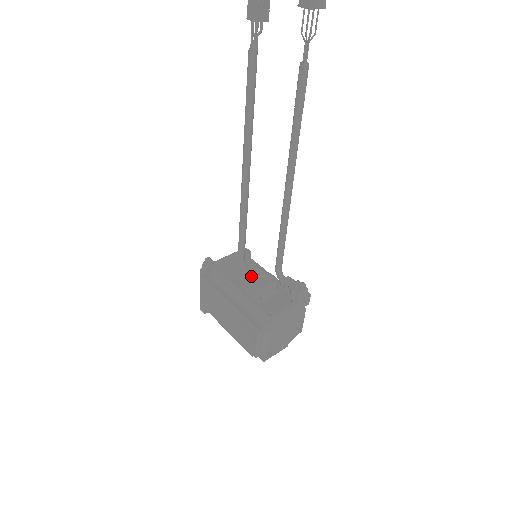
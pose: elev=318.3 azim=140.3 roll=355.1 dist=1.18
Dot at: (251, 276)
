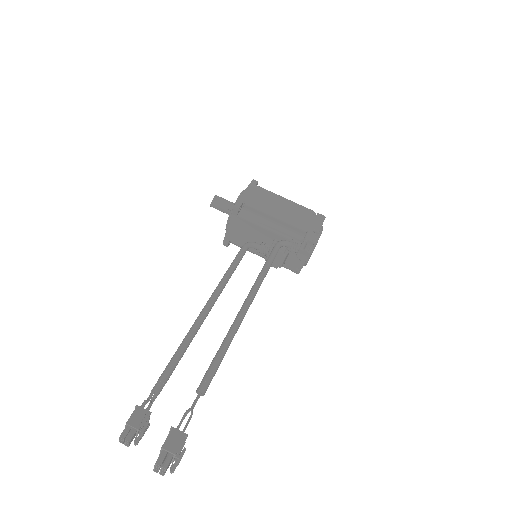
Dot at: occluded
